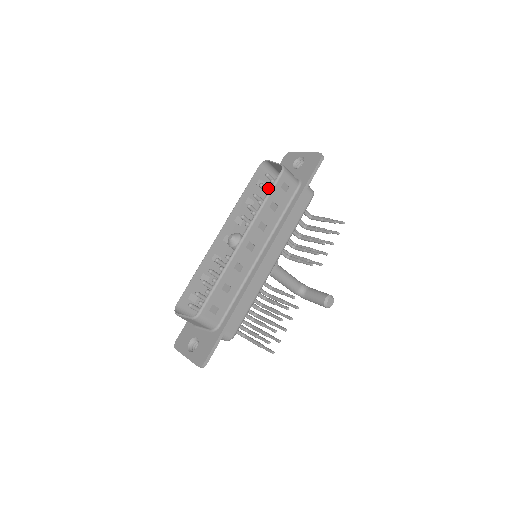
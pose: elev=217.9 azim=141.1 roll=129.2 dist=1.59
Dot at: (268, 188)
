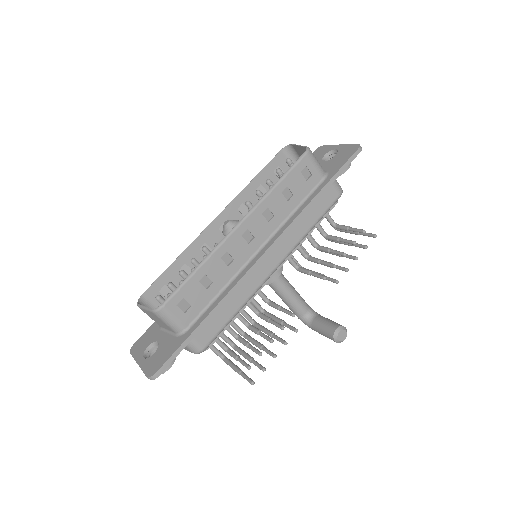
Dot at: occluded
